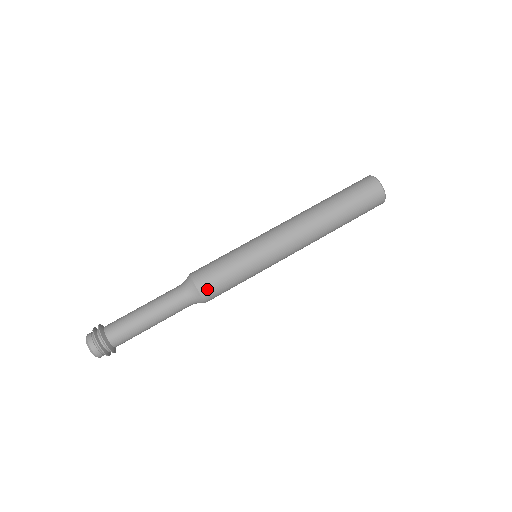
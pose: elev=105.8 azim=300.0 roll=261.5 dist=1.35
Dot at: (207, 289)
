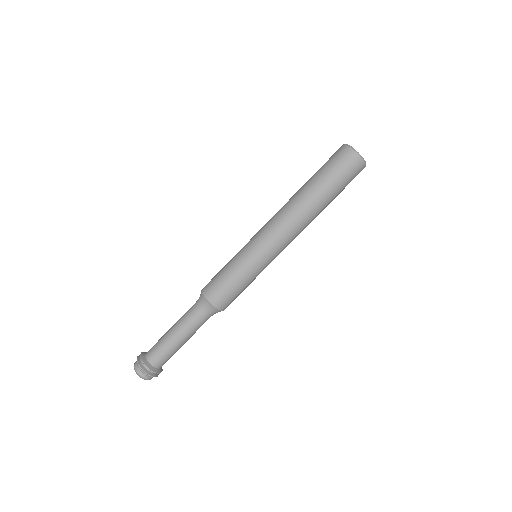
Dot at: (221, 303)
